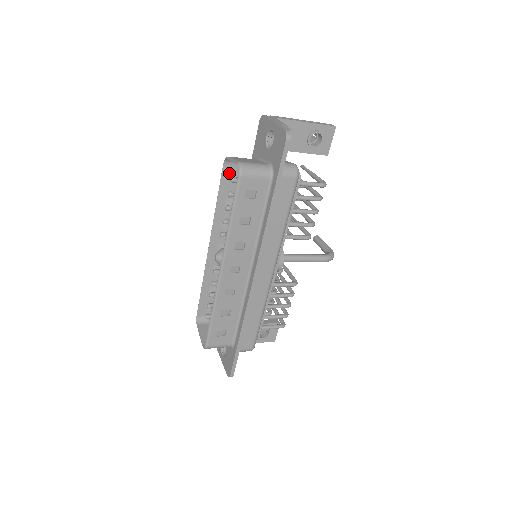
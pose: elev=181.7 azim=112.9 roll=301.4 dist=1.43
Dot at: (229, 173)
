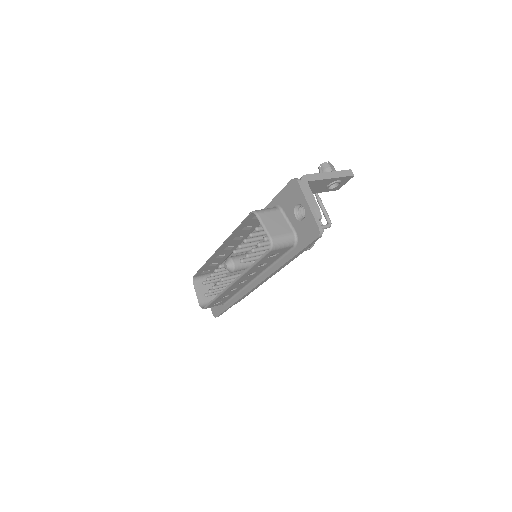
Dot at: (253, 216)
